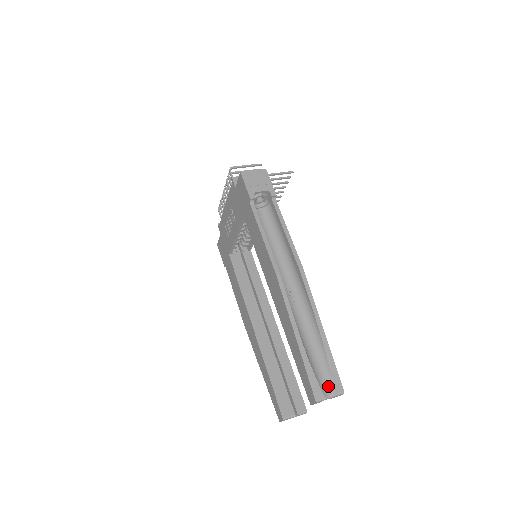
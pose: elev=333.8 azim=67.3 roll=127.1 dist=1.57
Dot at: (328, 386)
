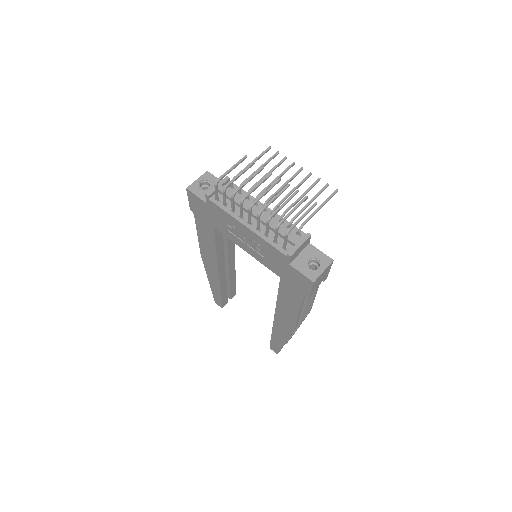
Dot at: (286, 342)
